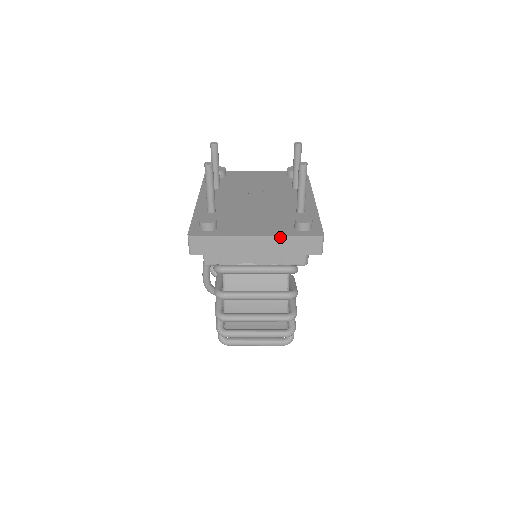
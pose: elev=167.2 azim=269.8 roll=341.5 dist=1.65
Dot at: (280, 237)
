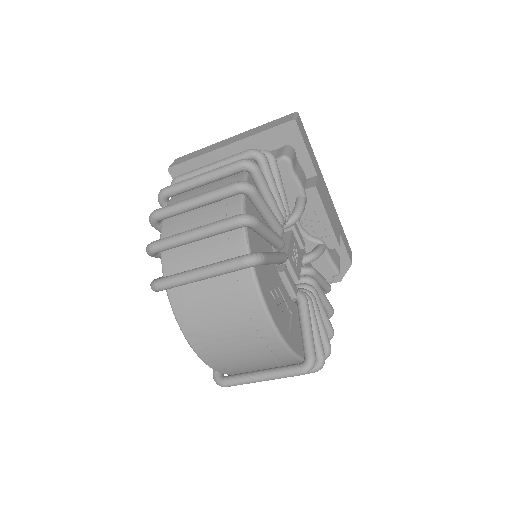
Dot at: (254, 129)
